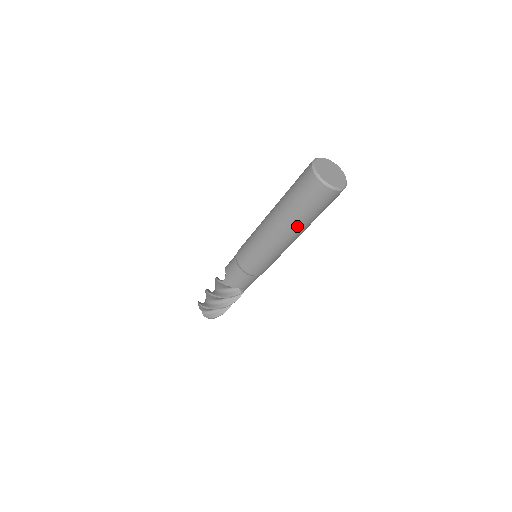
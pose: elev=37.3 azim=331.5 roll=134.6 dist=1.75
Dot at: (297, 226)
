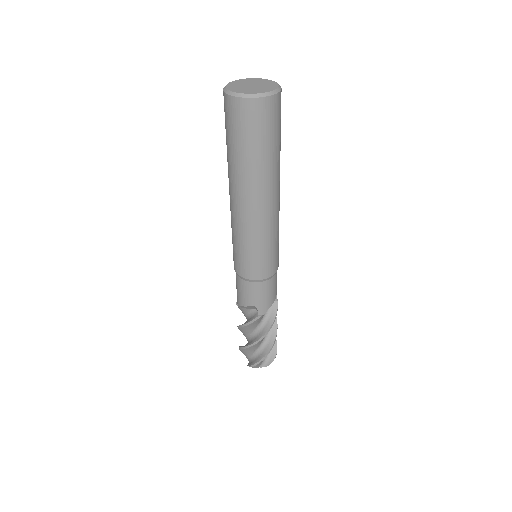
Dot at: (243, 178)
